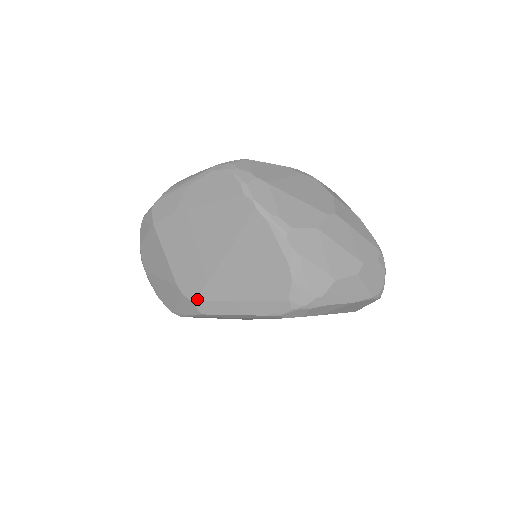
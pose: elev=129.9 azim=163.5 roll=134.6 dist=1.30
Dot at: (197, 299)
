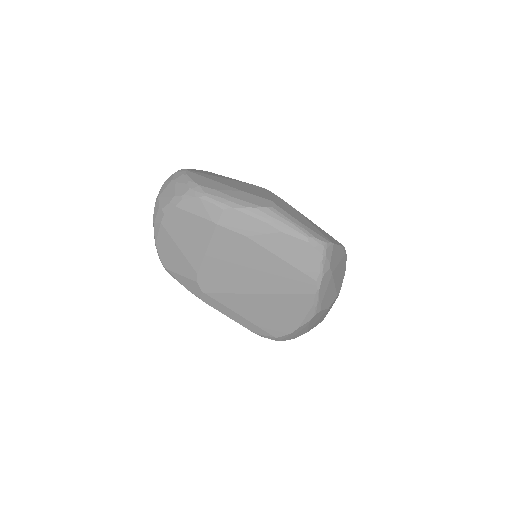
Dot at: (208, 294)
